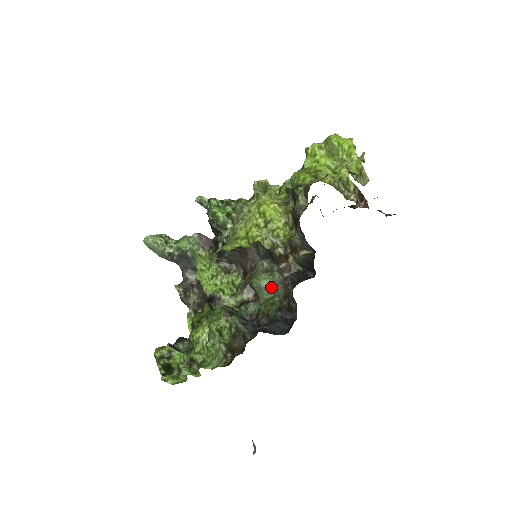
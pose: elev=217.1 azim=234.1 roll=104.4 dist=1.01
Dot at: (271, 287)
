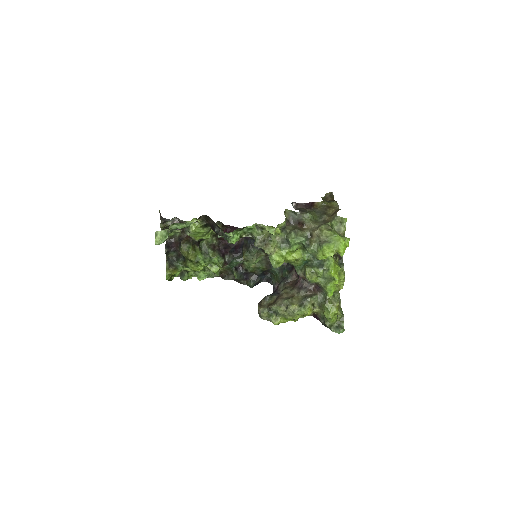
Dot at: (259, 262)
